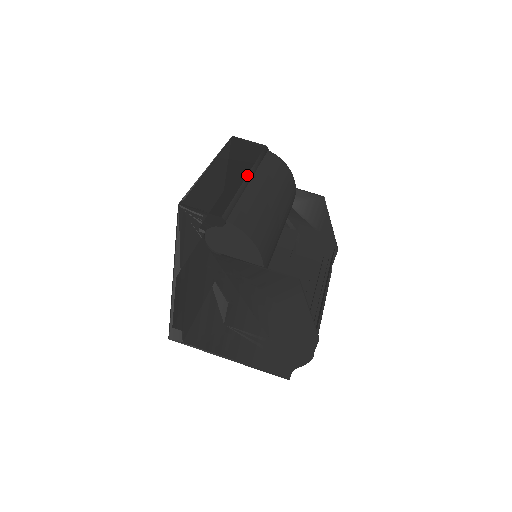
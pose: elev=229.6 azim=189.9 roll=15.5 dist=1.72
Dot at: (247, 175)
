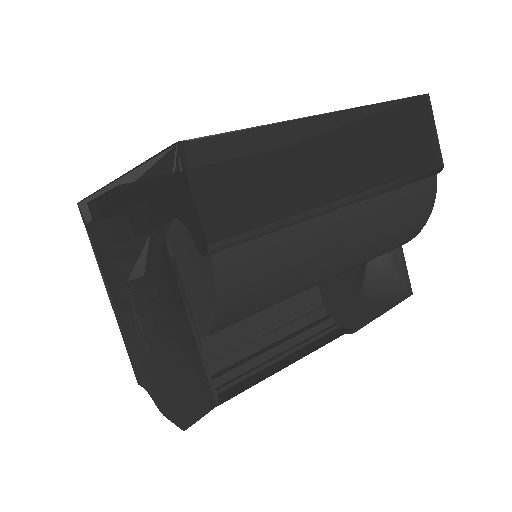
Dot at: (353, 195)
